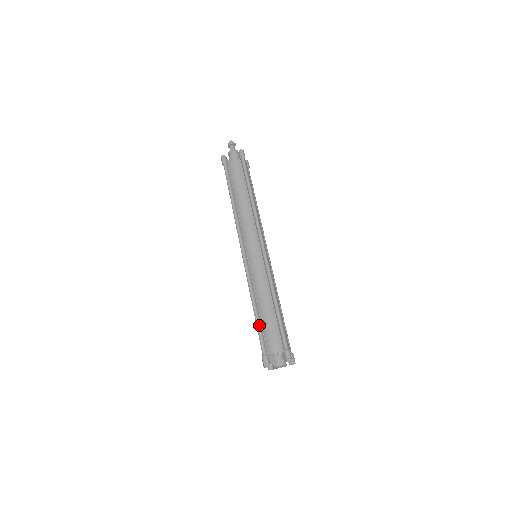
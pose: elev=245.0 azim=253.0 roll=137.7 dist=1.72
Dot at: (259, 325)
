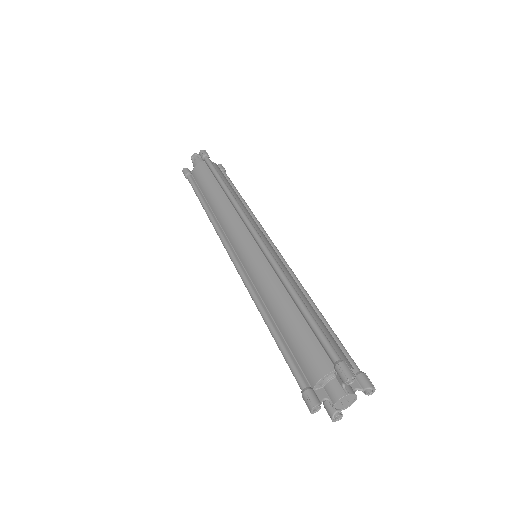
Dot at: (281, 344)
